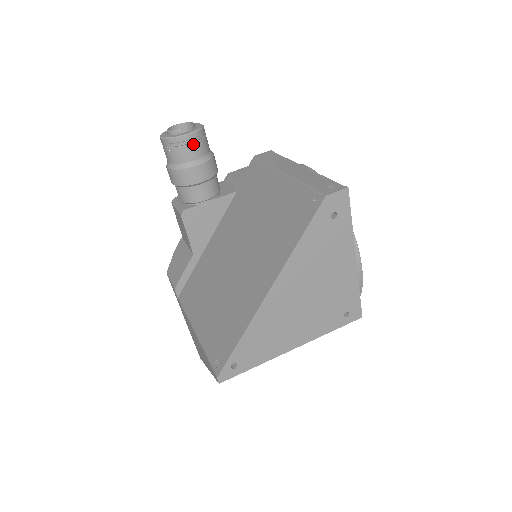
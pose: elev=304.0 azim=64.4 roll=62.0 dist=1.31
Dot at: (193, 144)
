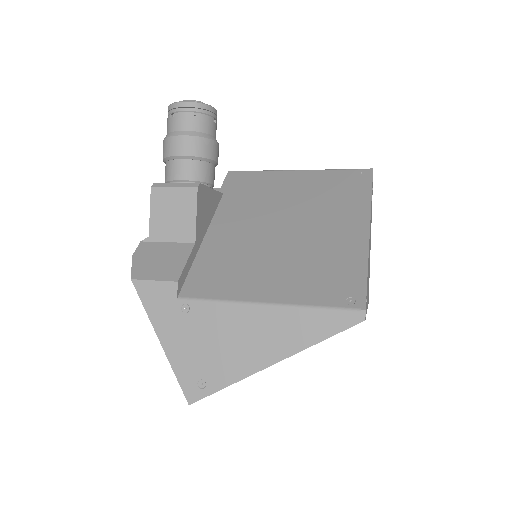
Dot at: (214, 122)
